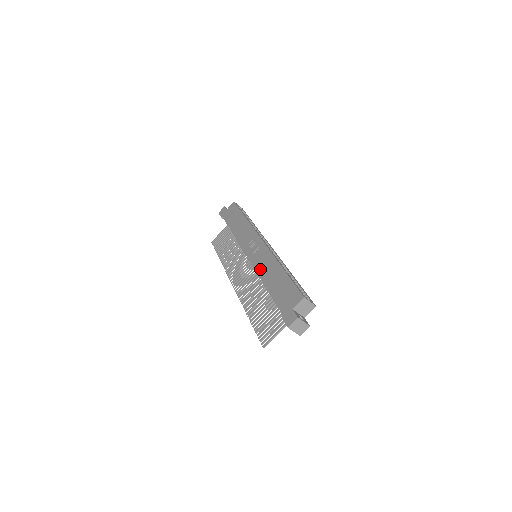
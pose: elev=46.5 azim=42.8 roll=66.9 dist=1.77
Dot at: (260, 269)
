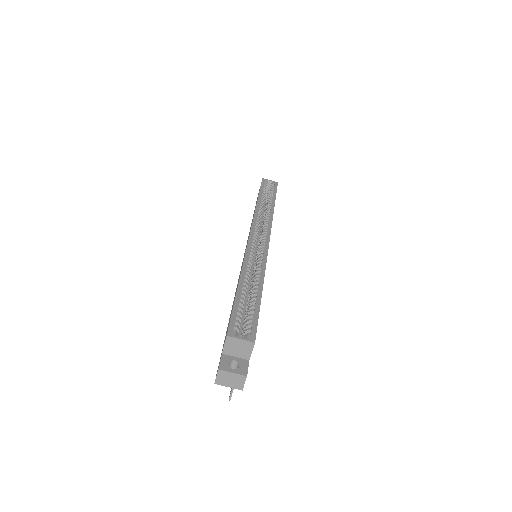
Dot at: occluded
